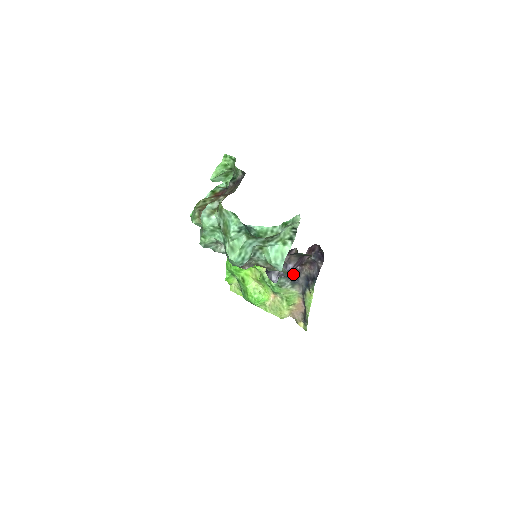
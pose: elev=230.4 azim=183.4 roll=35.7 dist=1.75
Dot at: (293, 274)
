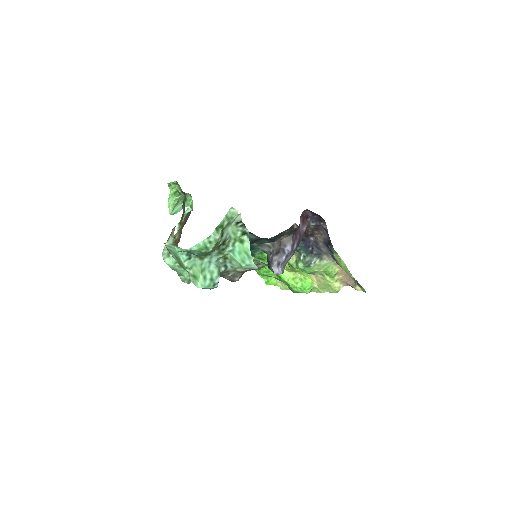
Dot at: (313, 247)
